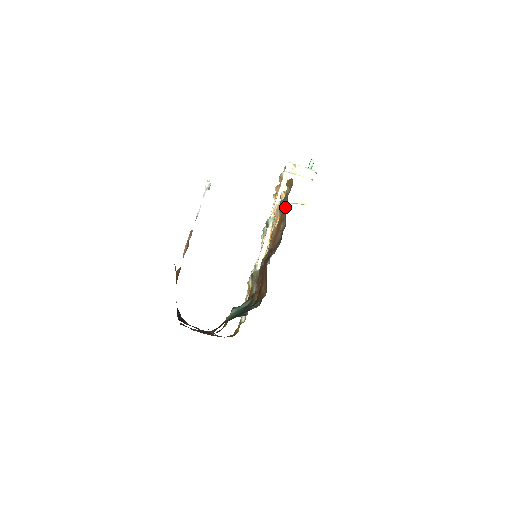
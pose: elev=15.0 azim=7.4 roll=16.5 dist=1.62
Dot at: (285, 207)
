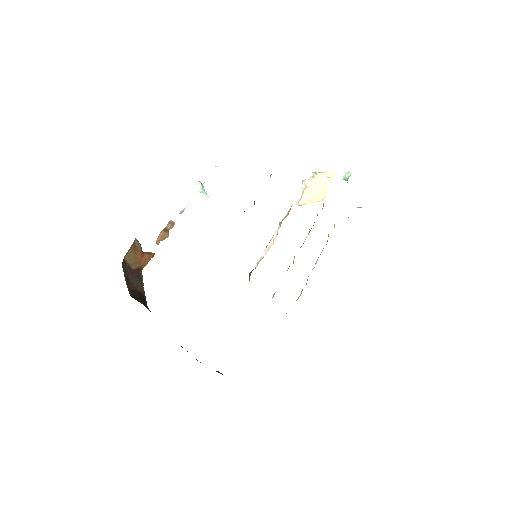
Dot at: occluded
